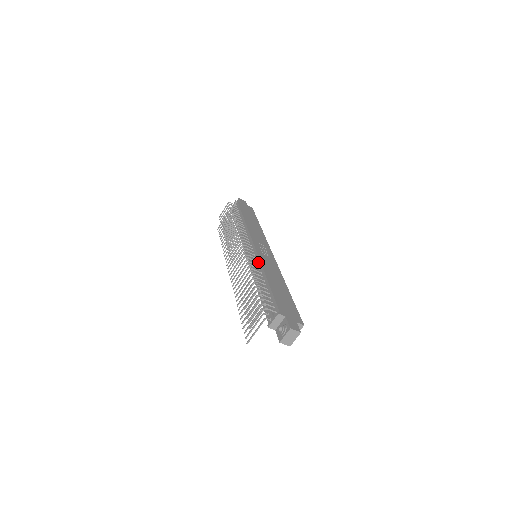
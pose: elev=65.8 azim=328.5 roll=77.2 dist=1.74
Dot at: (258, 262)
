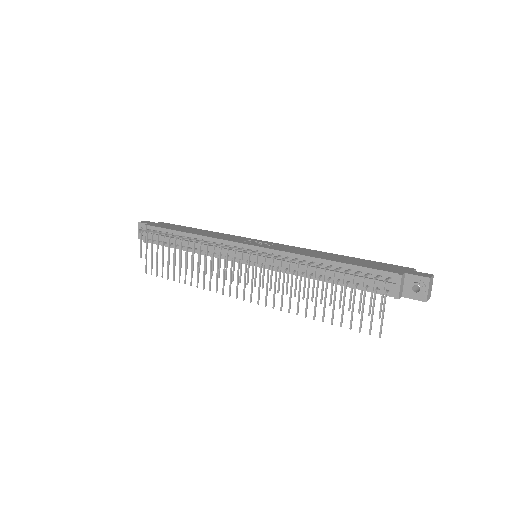
Dot at: (284, 255)
